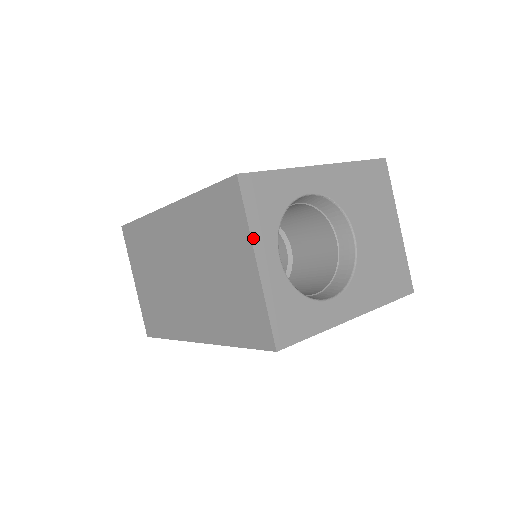
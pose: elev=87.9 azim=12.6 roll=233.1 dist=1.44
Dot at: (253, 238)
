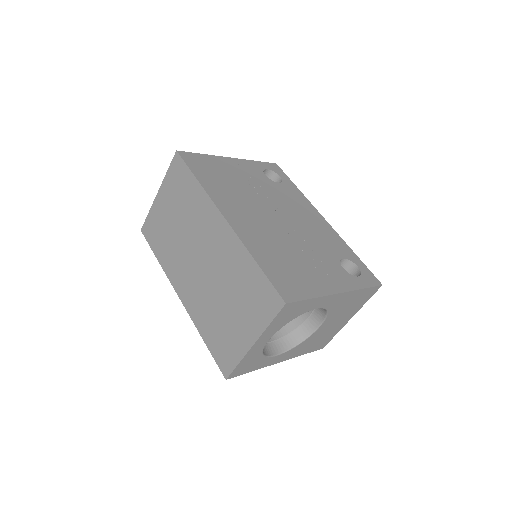
Dot at: (263, 333)
